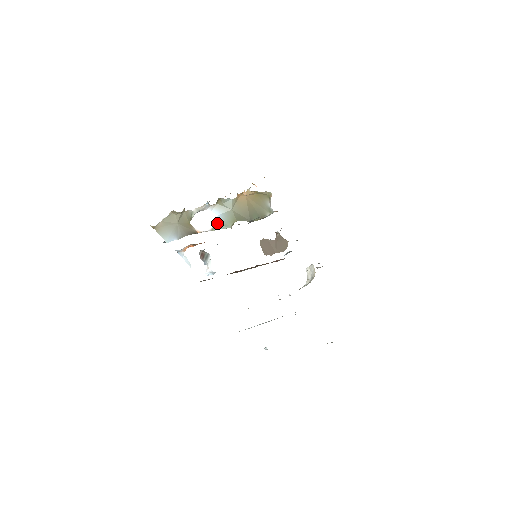
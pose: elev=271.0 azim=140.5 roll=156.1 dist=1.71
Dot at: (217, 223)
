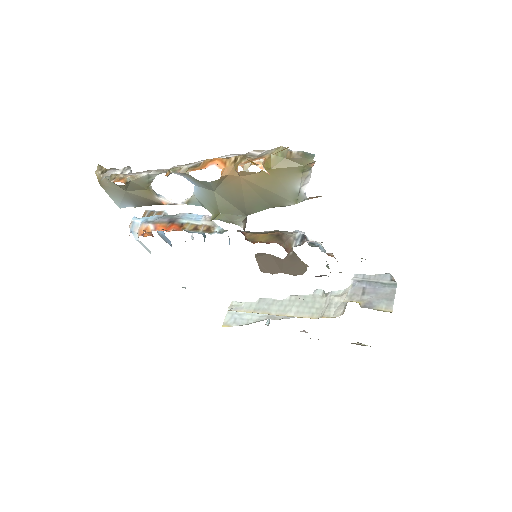
Dot at: (194, 196)
